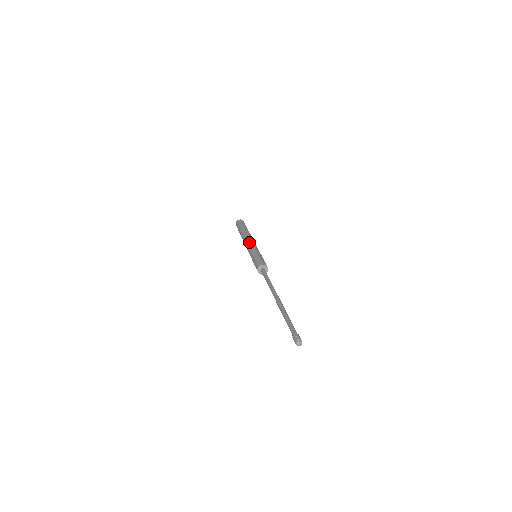
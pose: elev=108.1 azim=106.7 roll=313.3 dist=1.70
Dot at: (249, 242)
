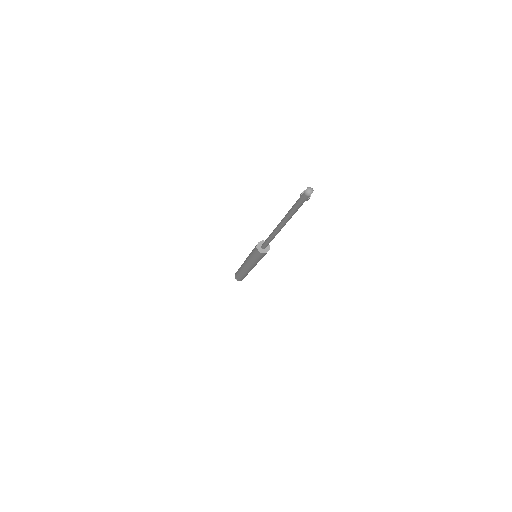
Dot at: occluded
